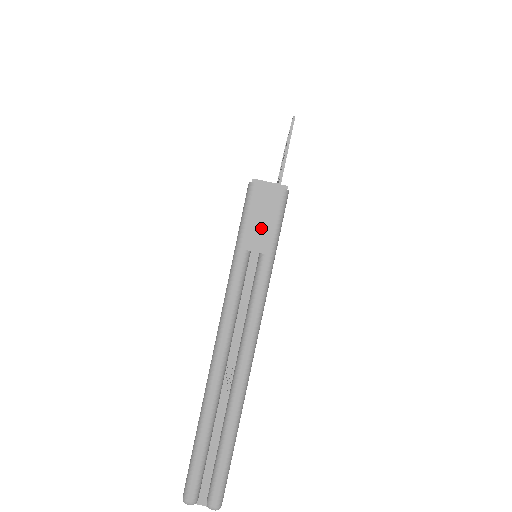
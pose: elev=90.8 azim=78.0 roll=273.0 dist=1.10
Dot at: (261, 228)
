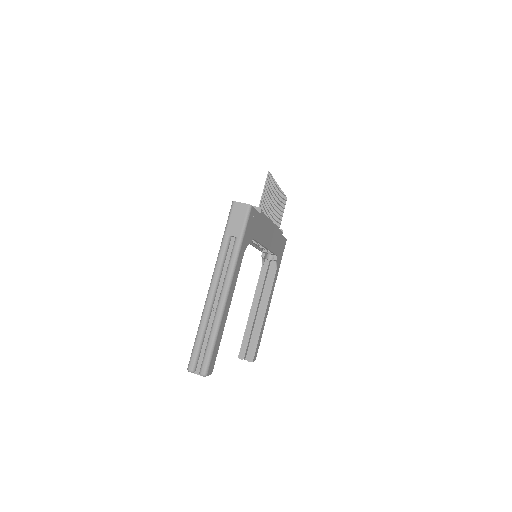
Dot at: (236, 224)
